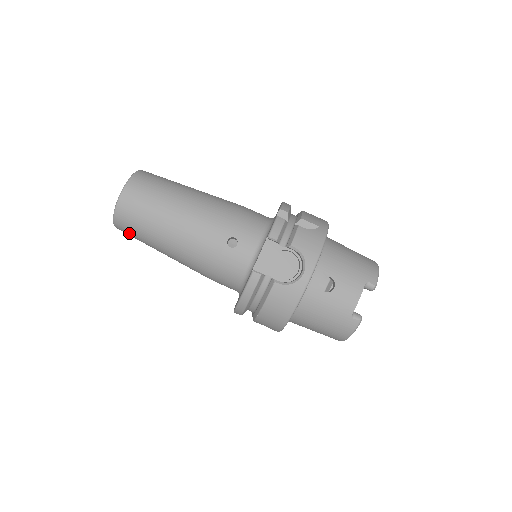
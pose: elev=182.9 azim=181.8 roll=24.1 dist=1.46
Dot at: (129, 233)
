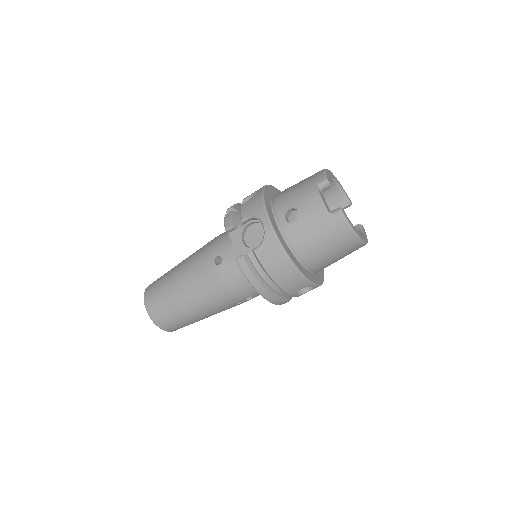
Dot at: (174, 325)
